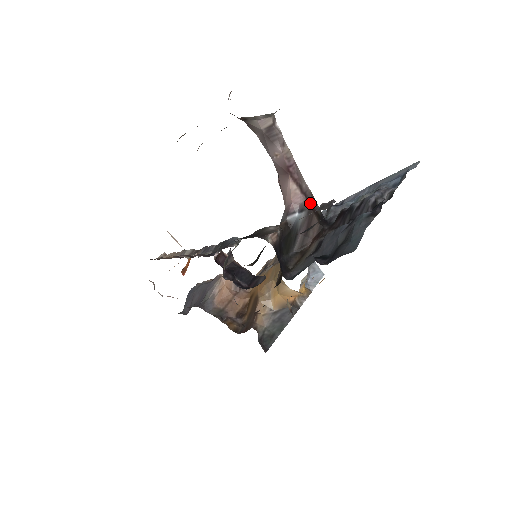
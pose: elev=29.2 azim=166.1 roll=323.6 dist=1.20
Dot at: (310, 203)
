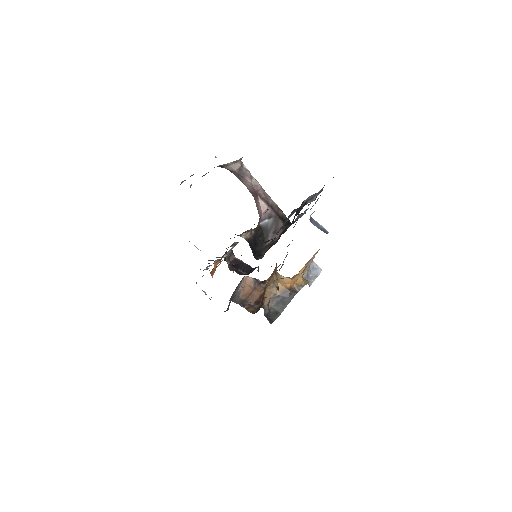
Dot at: (276, 212)
